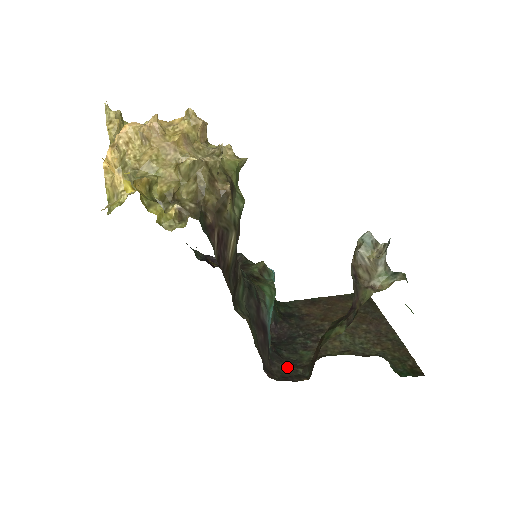
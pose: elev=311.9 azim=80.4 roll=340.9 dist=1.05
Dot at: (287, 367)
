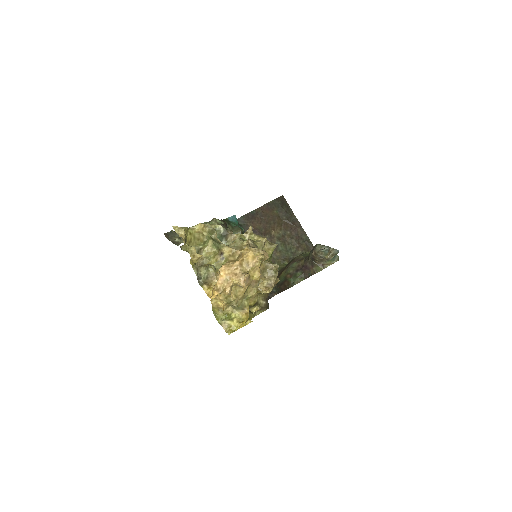
Dot at: occluded
